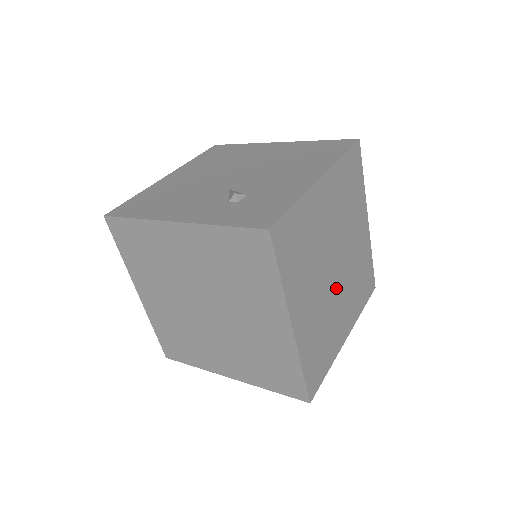
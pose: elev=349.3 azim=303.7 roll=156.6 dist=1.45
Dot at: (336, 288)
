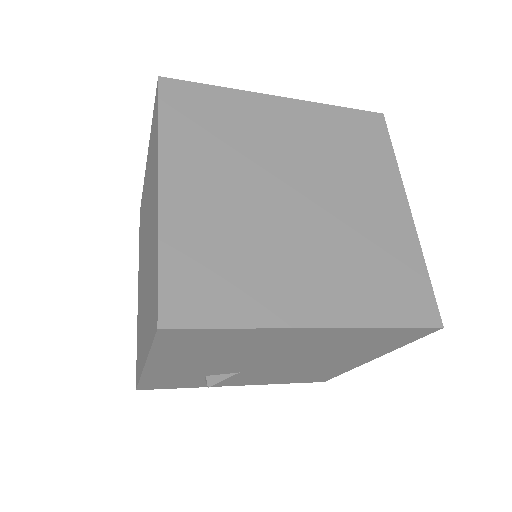
Dot at: occluded
